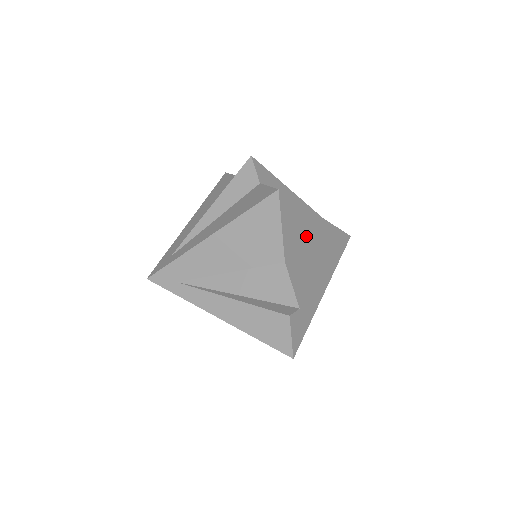
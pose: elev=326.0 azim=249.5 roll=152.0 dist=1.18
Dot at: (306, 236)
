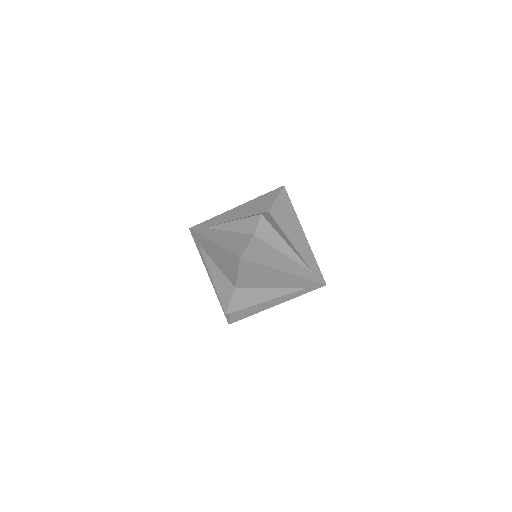
Dot at: (265, 279)
